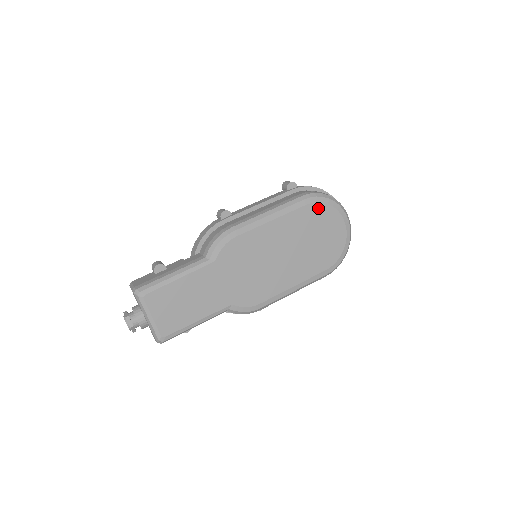
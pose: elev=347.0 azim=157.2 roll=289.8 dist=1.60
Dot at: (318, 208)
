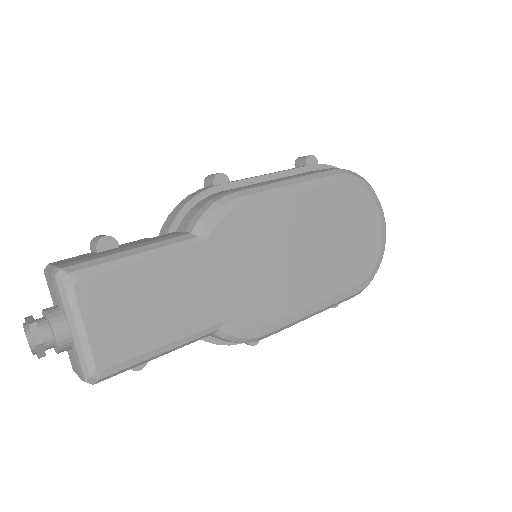
Dot at: (352, 191)
